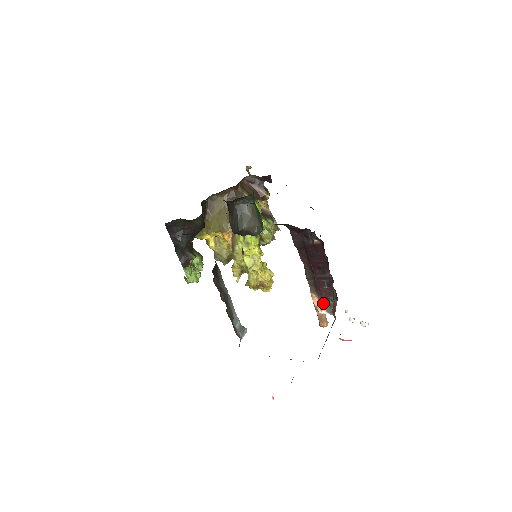
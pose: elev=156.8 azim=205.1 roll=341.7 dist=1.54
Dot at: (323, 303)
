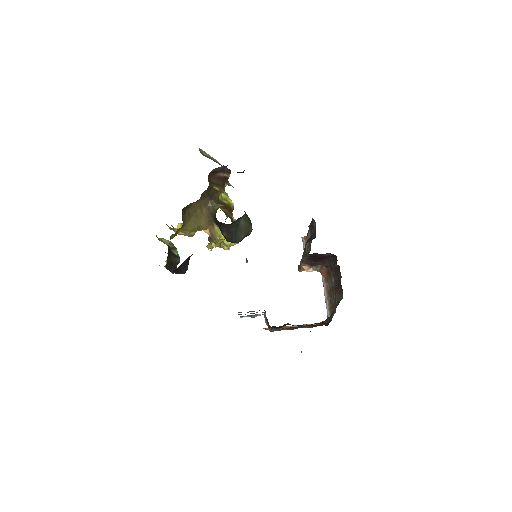
Dot at: (311, 267)
